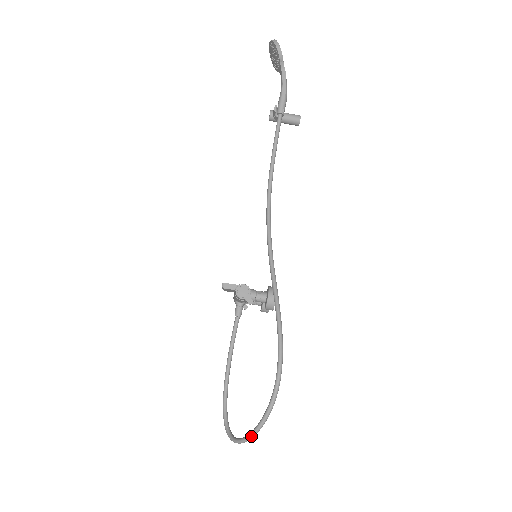
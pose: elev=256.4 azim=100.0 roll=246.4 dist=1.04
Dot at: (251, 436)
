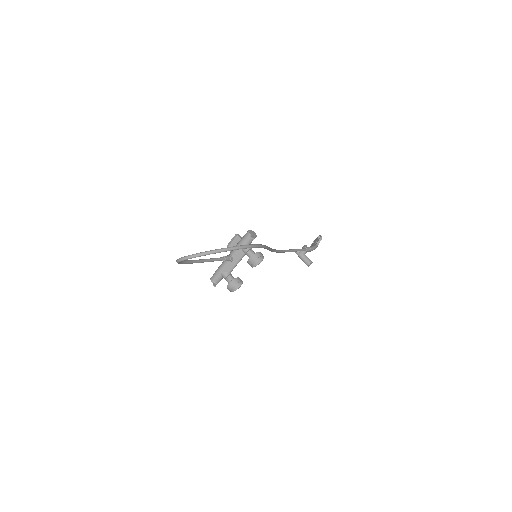
Dot at: (207, 251)
